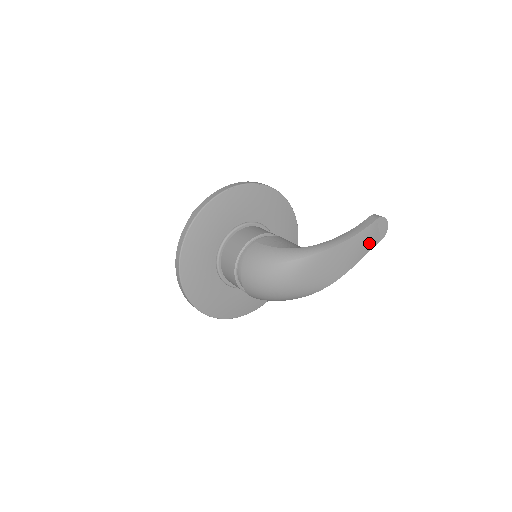
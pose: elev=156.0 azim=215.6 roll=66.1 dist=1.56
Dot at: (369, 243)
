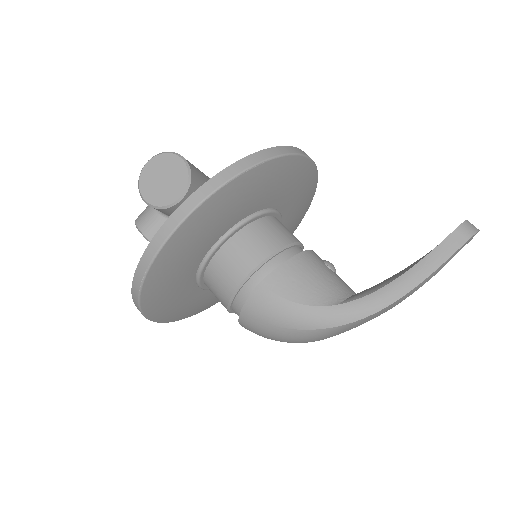
Dot at: occluded
